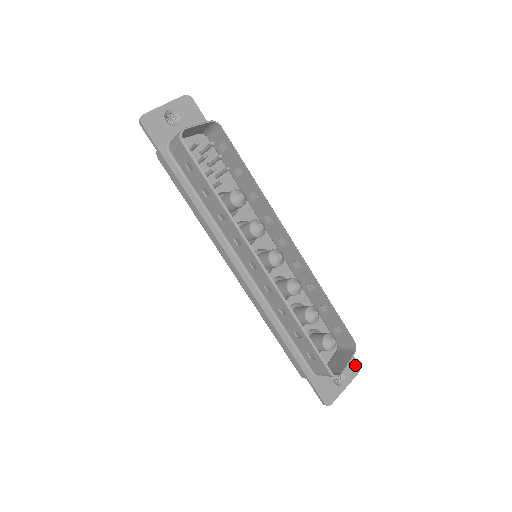
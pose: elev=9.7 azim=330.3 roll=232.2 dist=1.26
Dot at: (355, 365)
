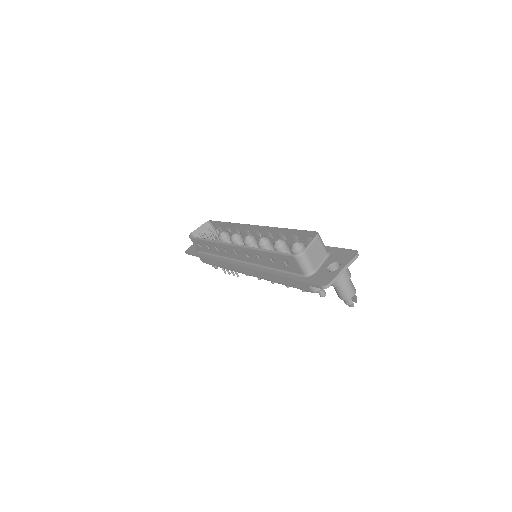
Dot at: (351, 253)
